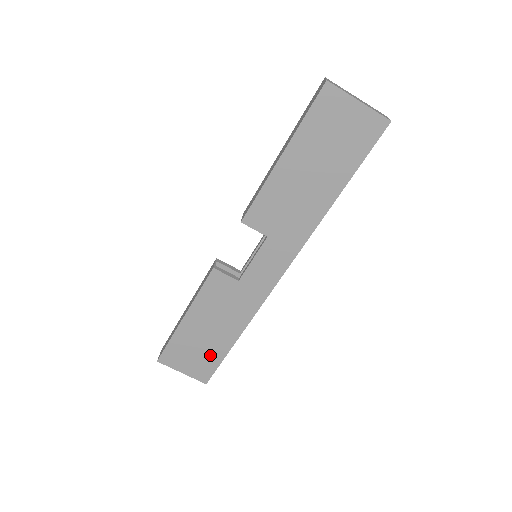
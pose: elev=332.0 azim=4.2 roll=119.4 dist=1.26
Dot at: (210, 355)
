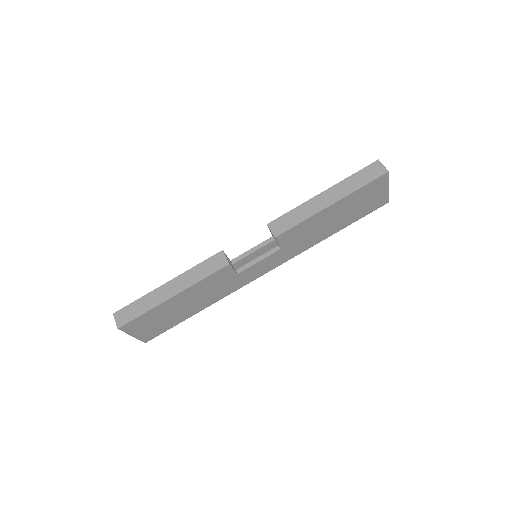
Dot at: (169, 323)
